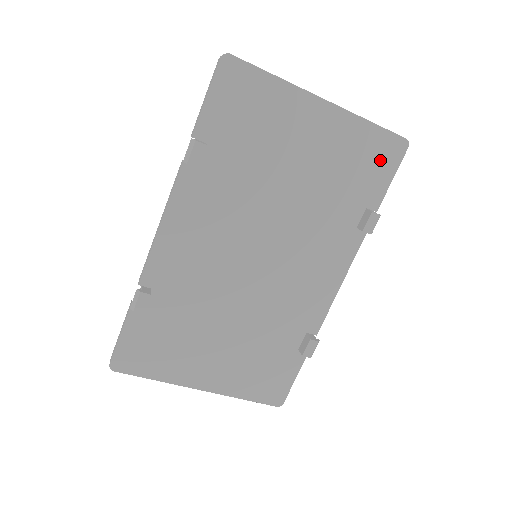
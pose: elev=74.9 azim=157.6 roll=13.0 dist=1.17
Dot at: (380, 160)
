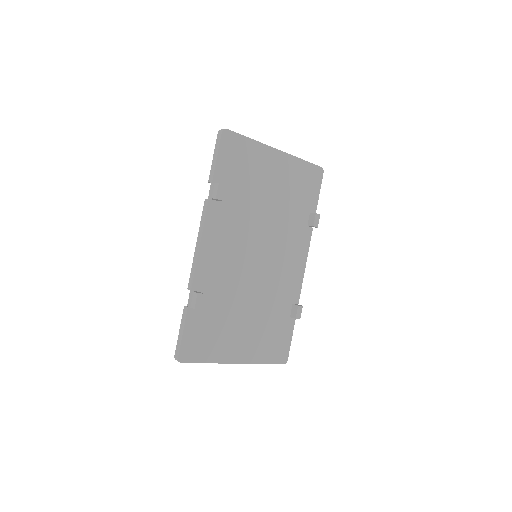
Dot at: (311, 182)
